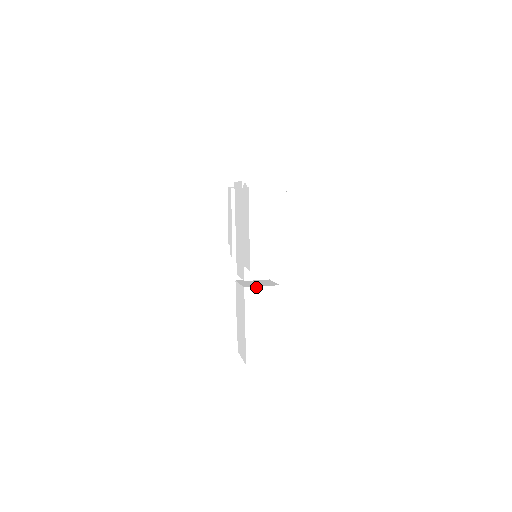
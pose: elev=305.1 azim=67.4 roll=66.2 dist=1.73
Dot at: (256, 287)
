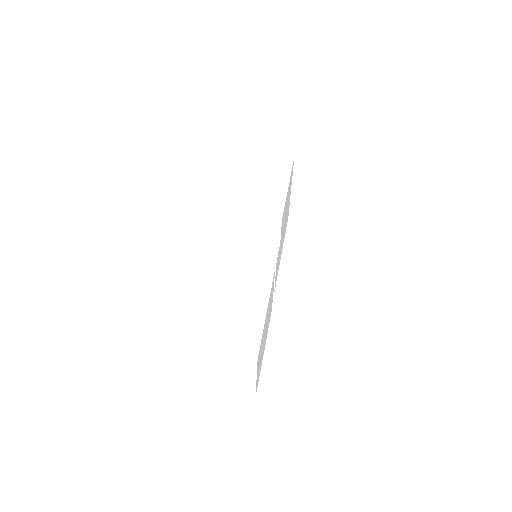
Dot at: (243, 263)
